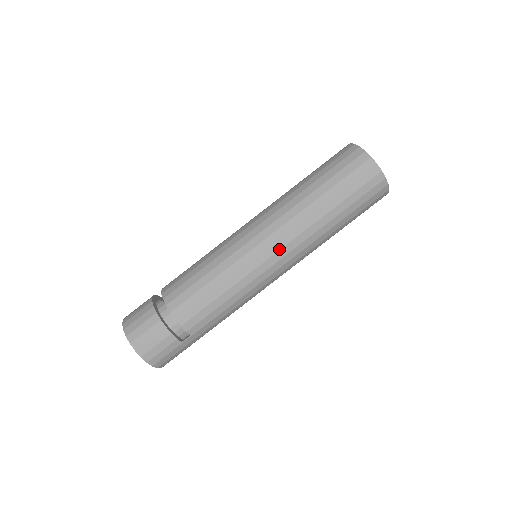
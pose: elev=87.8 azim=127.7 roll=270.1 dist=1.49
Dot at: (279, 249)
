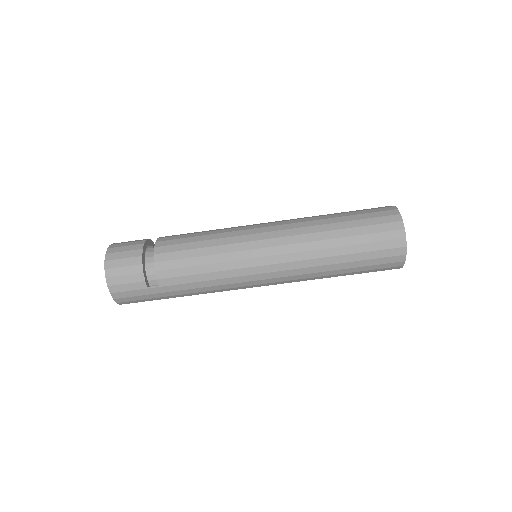
Dot at: (277, 254)
